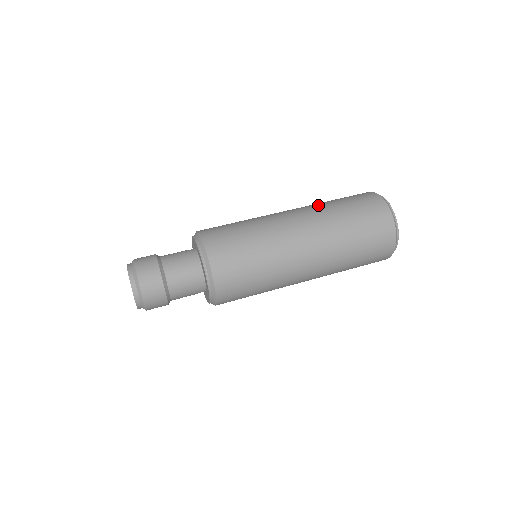
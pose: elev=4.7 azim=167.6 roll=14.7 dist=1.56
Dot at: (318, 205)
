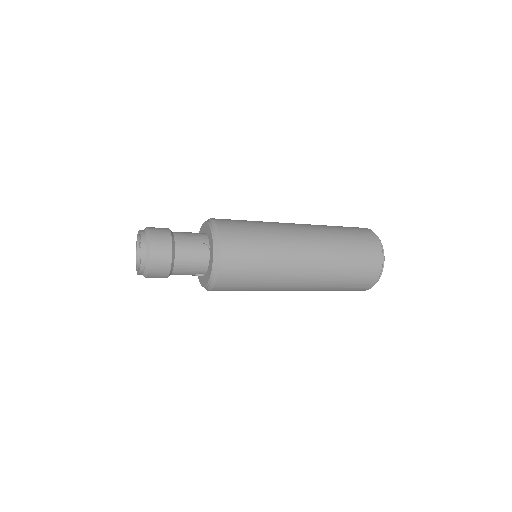
Dot at: (318, 225)
